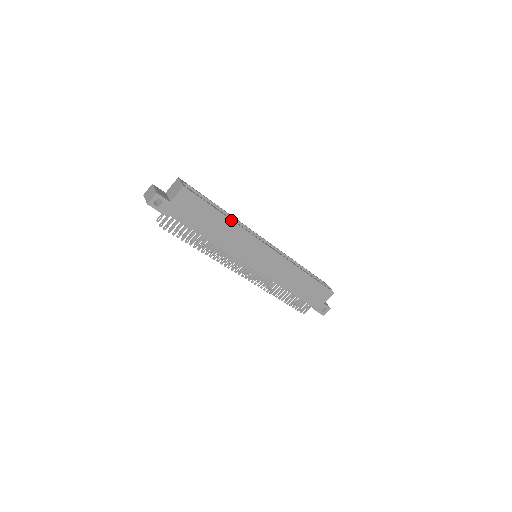
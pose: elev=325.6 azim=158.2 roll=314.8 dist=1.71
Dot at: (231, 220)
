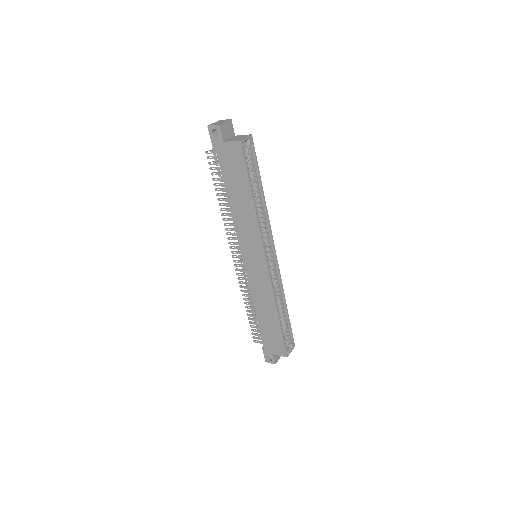
Dot at: (254, 205)
